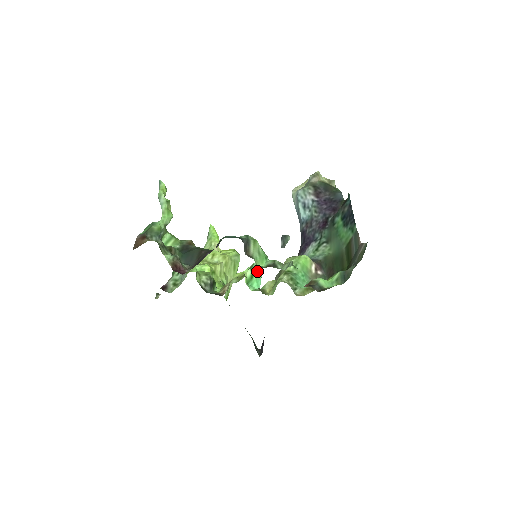
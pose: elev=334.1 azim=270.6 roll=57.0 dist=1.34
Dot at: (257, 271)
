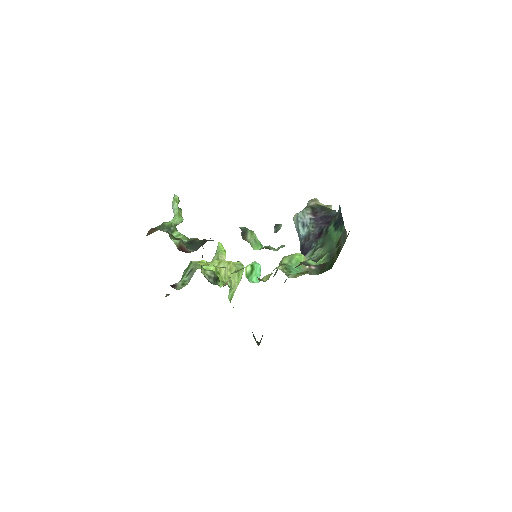
Dot at: (256, 268)
